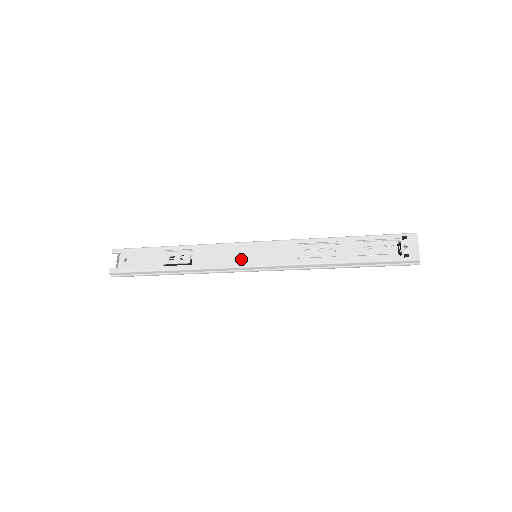
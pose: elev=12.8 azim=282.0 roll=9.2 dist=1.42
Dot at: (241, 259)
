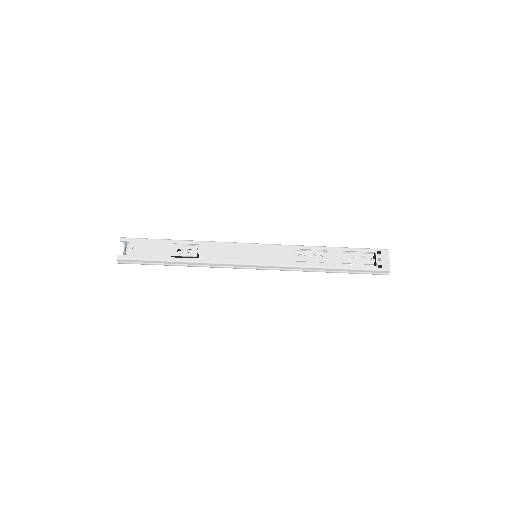
Dot at: (244, 257)
